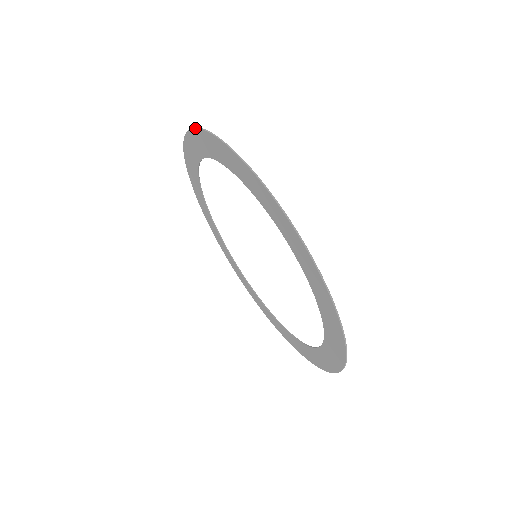
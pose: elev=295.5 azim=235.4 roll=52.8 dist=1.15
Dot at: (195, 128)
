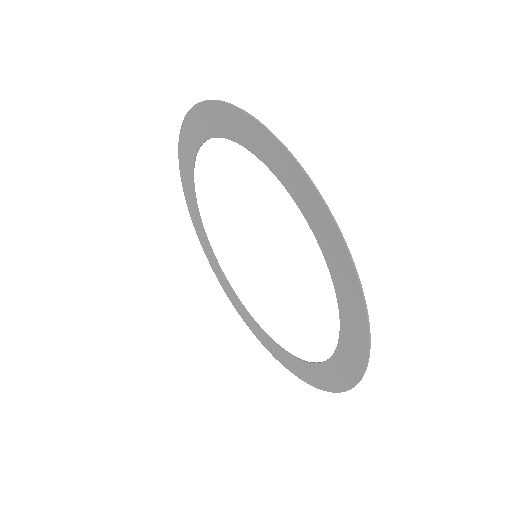
Dot at: (224, 102)
